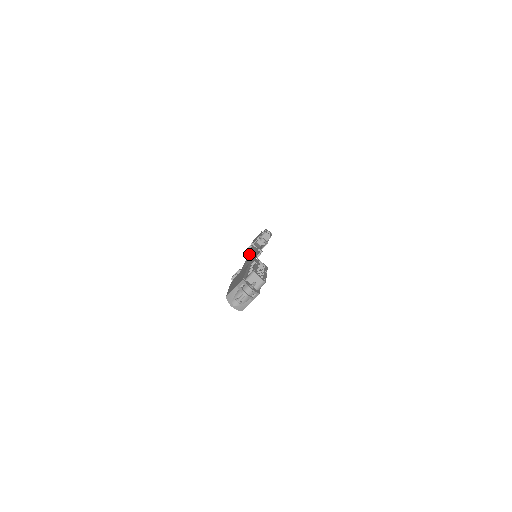
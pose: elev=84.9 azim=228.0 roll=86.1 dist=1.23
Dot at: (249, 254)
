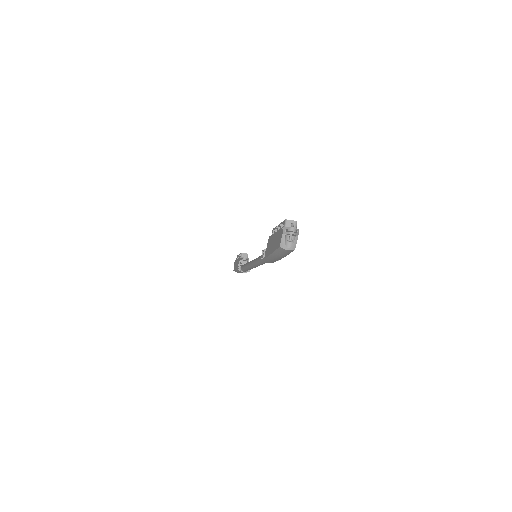
Dot at: (247, 263)
